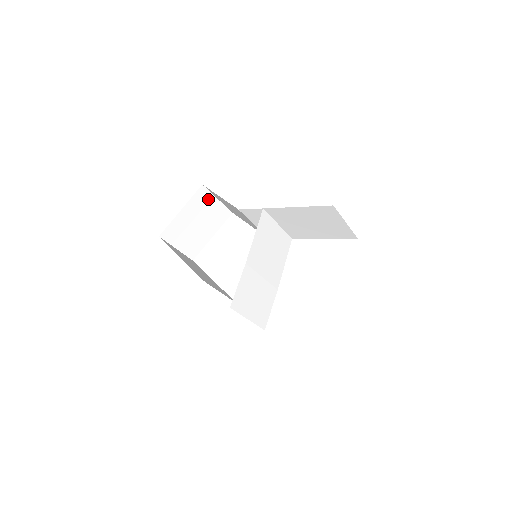
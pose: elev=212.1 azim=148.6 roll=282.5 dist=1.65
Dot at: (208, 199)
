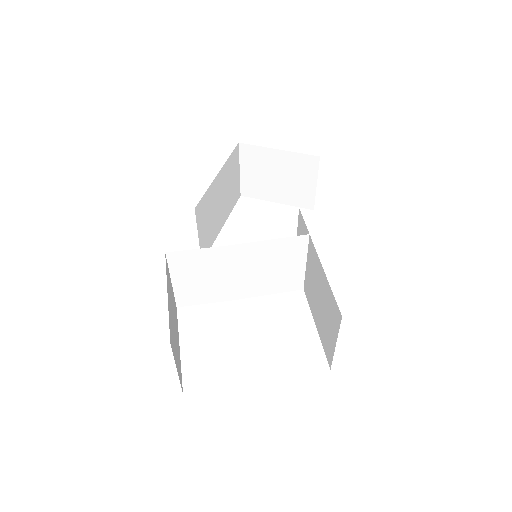
Dot at: (310, 173)
